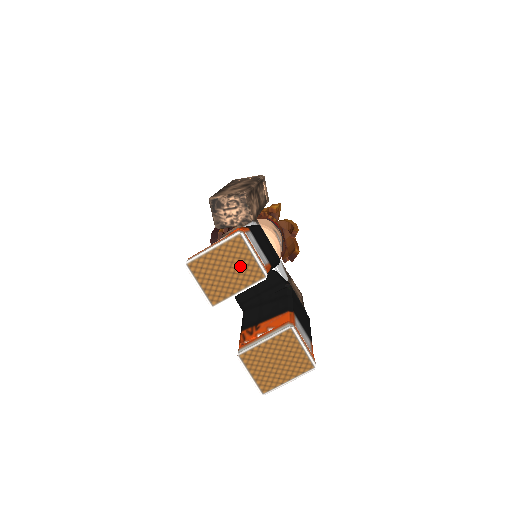
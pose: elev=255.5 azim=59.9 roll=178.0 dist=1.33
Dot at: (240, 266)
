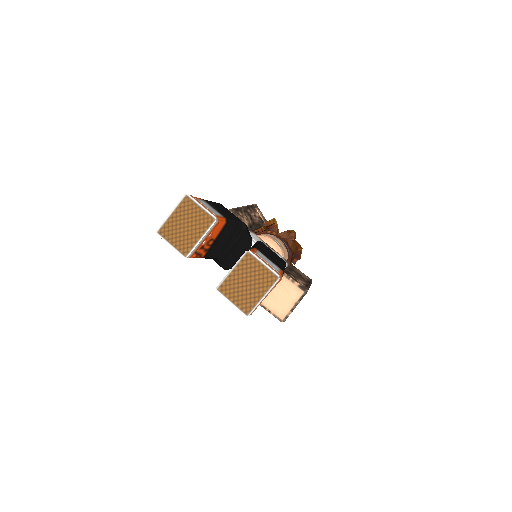
Dot at: (194, 219)
